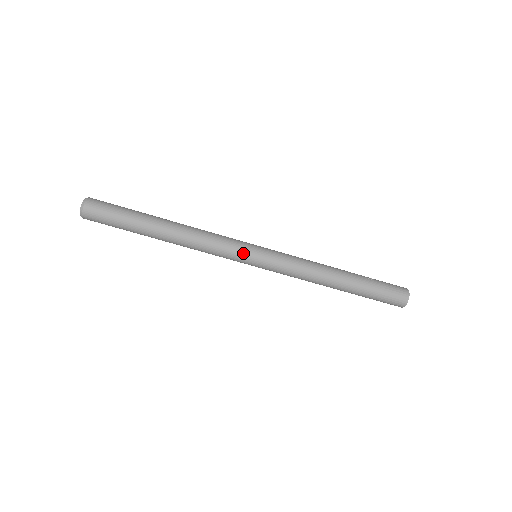
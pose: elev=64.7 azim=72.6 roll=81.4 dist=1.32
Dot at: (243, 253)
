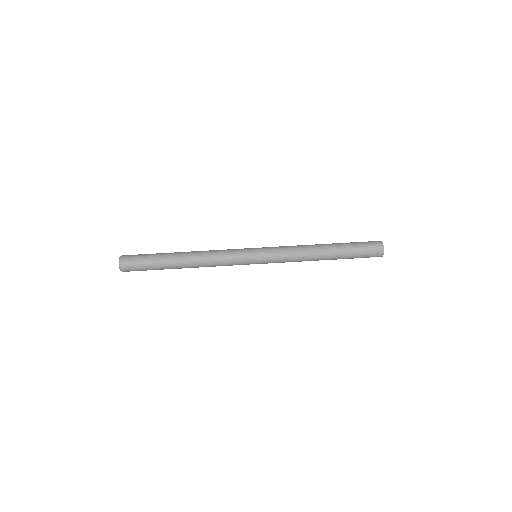
Dot at: (244, 251)
